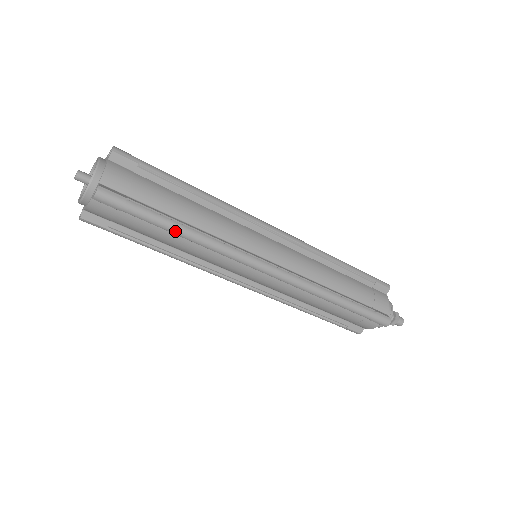
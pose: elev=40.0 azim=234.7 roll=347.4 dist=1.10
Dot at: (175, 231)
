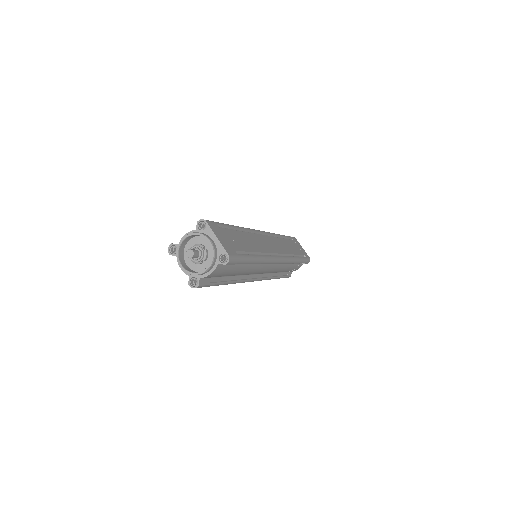
Dot at: occluded
